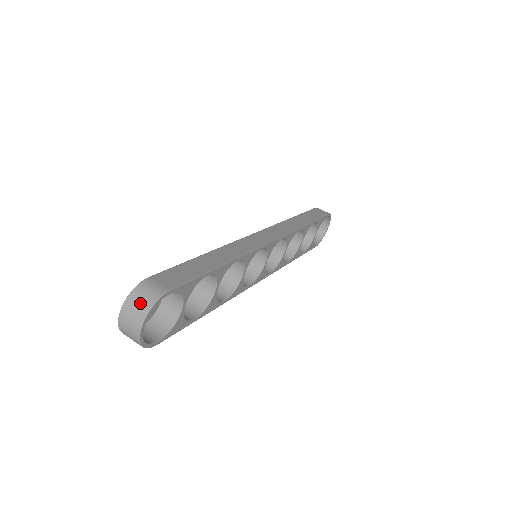
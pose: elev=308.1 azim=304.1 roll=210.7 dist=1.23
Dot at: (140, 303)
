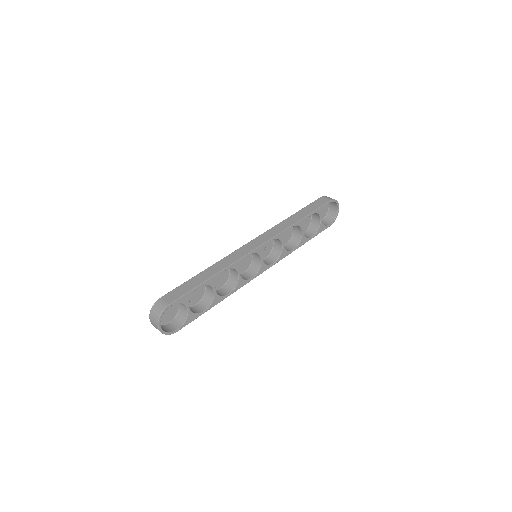
Dot at: (155, 314)
